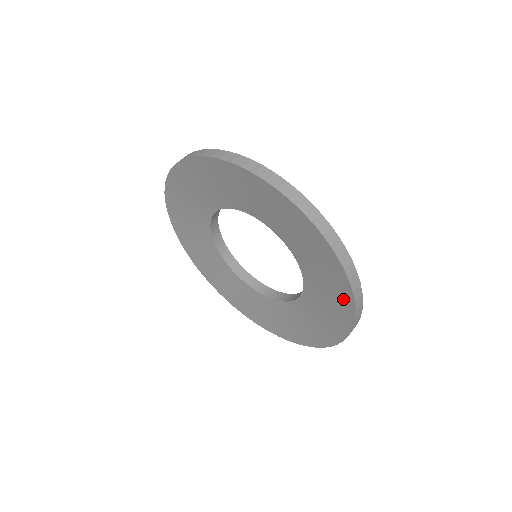
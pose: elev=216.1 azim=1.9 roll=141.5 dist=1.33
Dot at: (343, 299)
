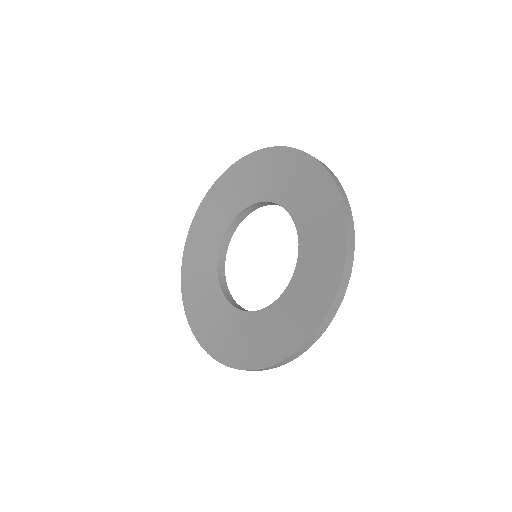
Dot at: (334, 260)
